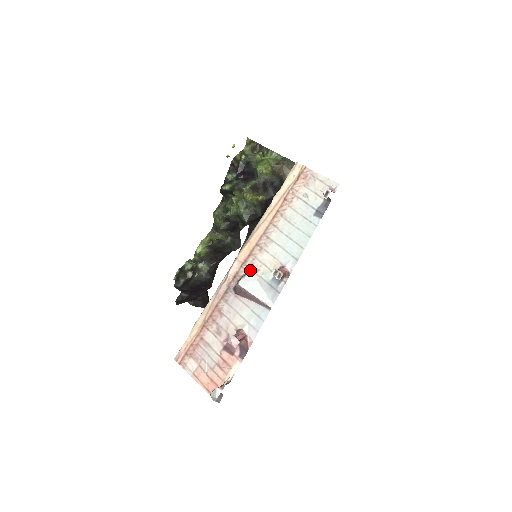
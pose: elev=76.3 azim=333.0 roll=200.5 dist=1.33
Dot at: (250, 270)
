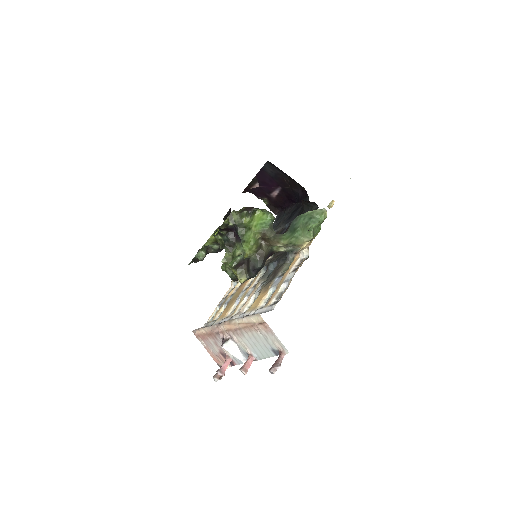
Dot at: (231, 338)
